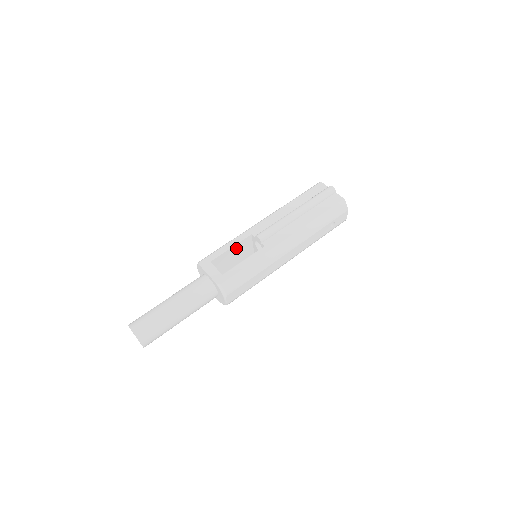
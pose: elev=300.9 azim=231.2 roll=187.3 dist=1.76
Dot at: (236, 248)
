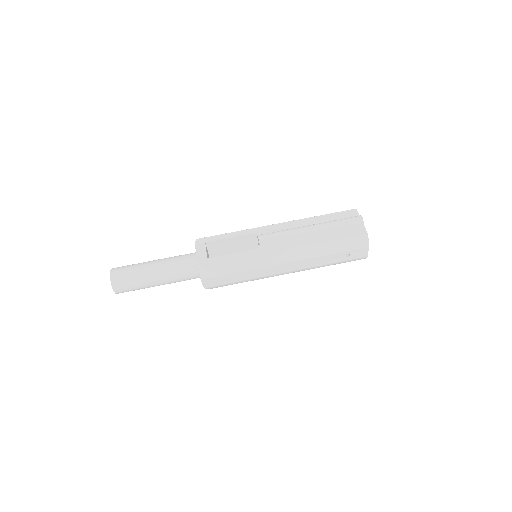
Dot at: (237, 240)
